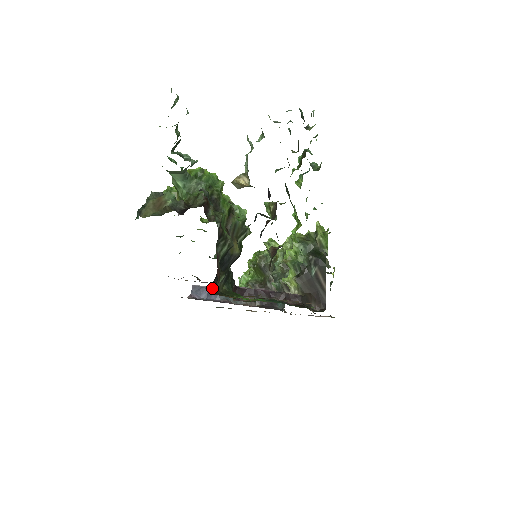
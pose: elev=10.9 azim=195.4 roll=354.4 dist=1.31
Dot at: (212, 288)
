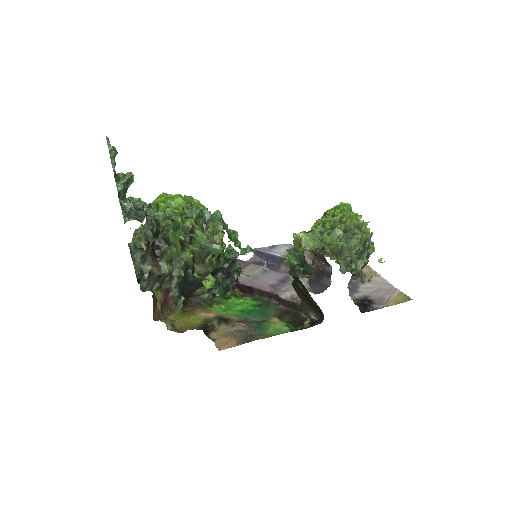
Dot at: occluded
